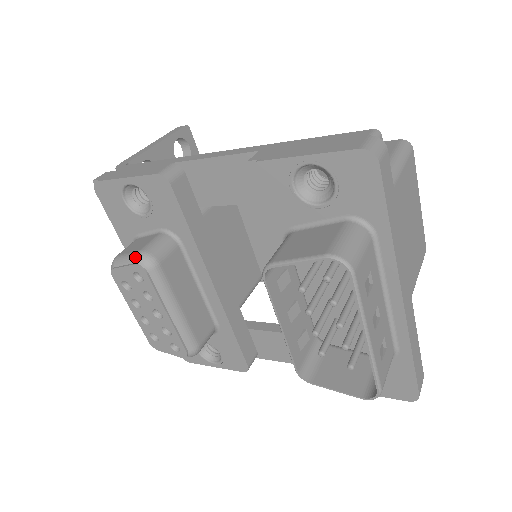
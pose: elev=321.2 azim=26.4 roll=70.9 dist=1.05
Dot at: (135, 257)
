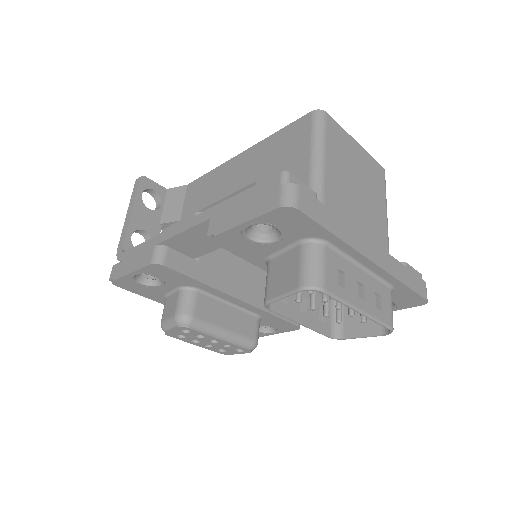
Dot at: (174, 322)
